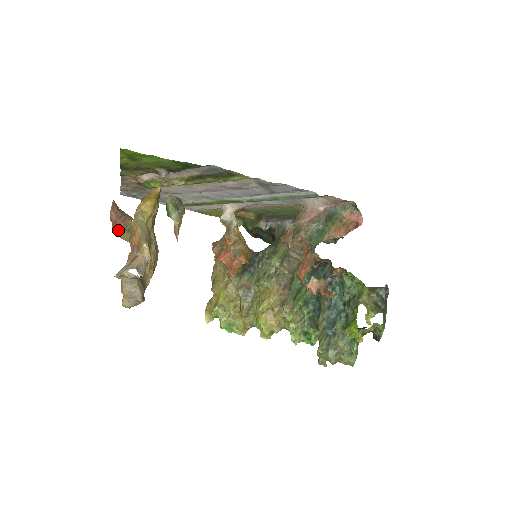
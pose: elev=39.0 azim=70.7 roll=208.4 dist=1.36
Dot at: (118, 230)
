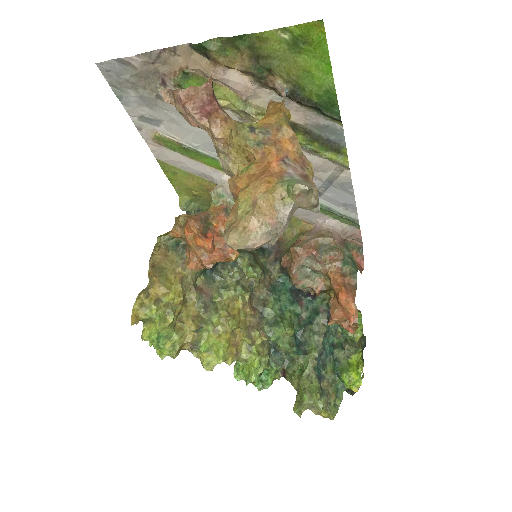
Dot at: (196, 116)
